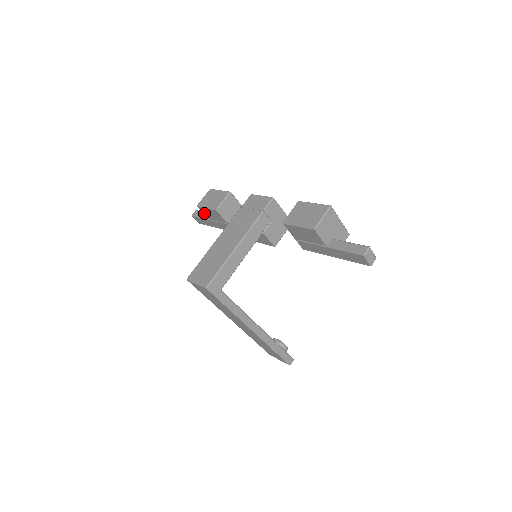
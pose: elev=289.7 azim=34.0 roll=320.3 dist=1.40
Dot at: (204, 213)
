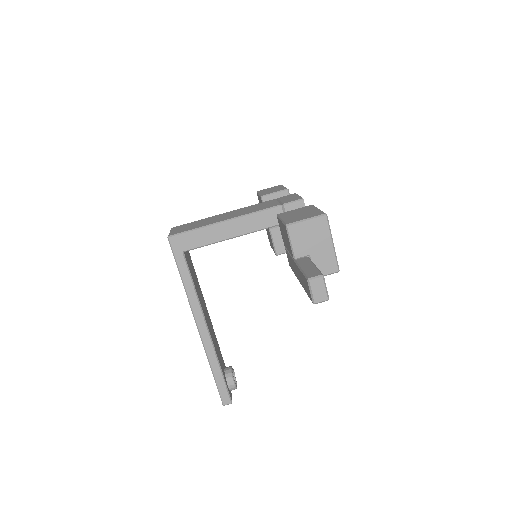
Dot at: occluded
